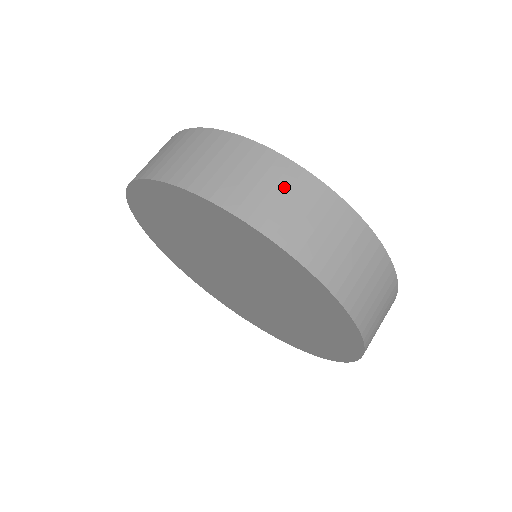
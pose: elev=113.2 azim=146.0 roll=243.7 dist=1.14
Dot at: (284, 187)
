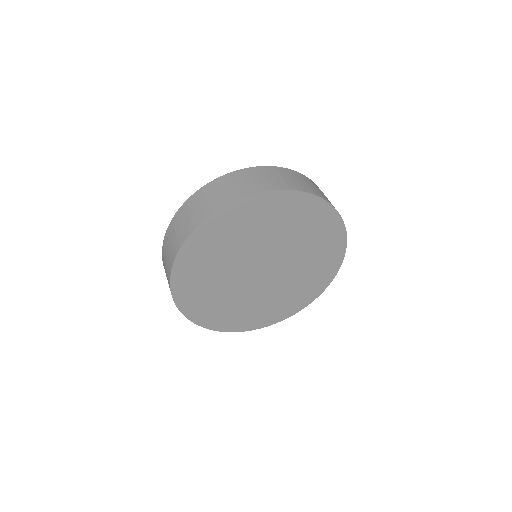
Dot at: (231, 182)
